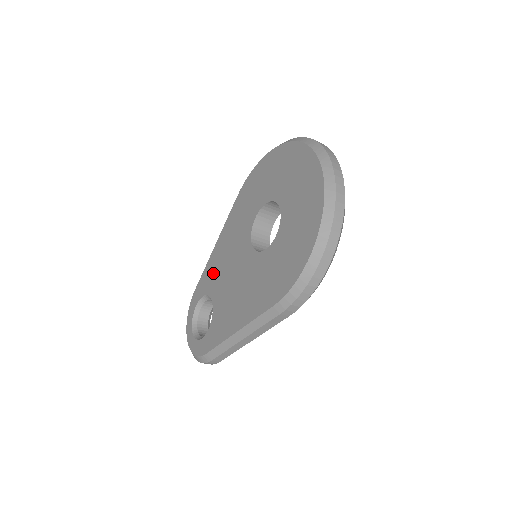
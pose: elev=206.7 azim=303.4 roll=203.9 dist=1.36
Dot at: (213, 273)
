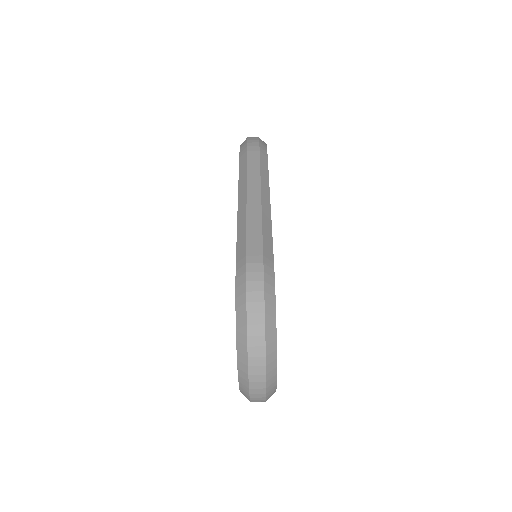
Dot at: occluded
